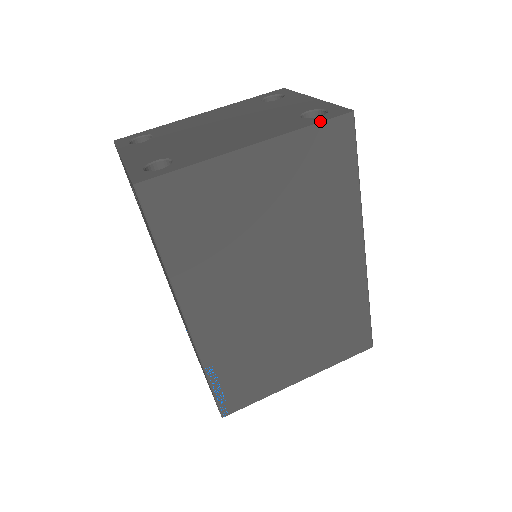
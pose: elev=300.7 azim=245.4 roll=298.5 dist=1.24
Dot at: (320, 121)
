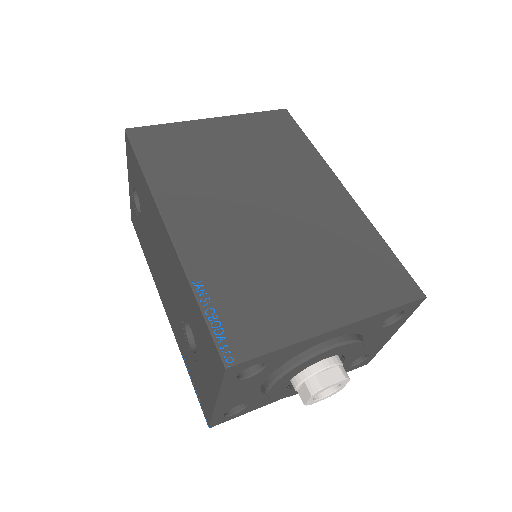
Dot at: (262, 112)
